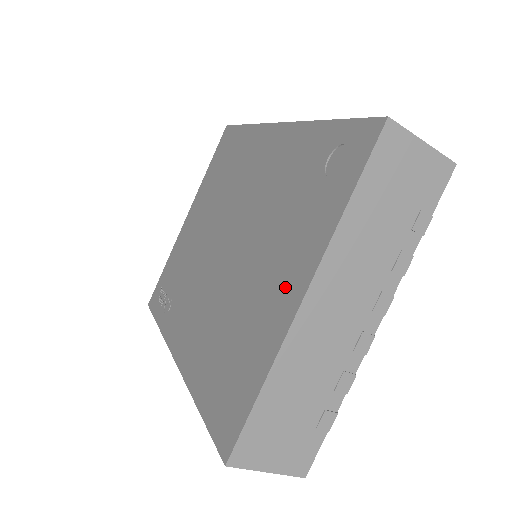
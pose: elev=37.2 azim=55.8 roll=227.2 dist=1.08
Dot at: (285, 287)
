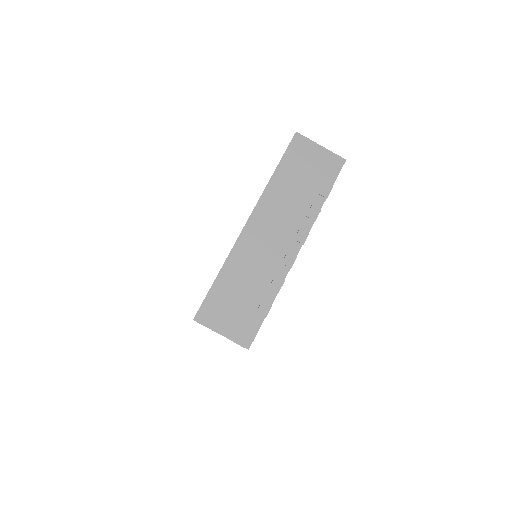
Dot at: occluded
